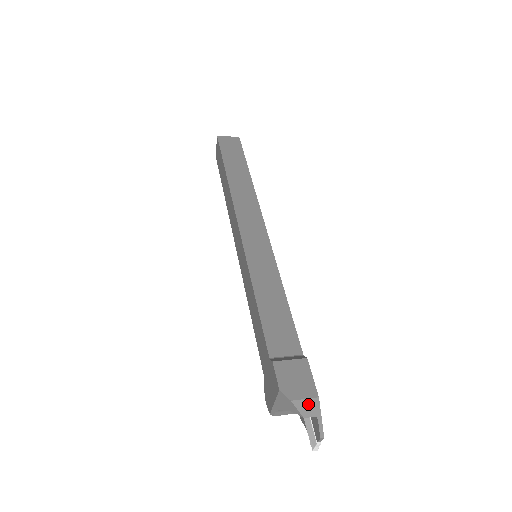
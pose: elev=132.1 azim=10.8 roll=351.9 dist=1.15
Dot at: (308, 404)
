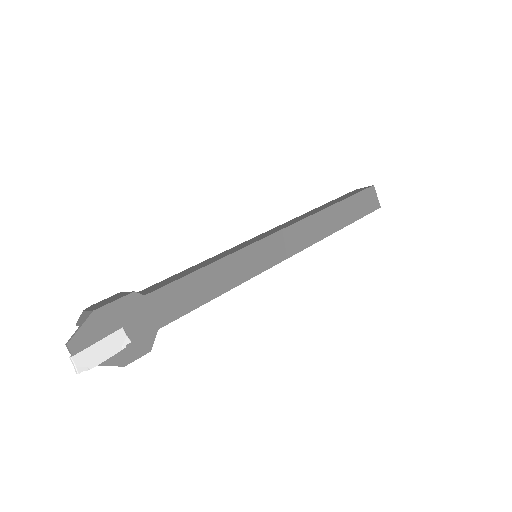
Dot at: (86, 315)
